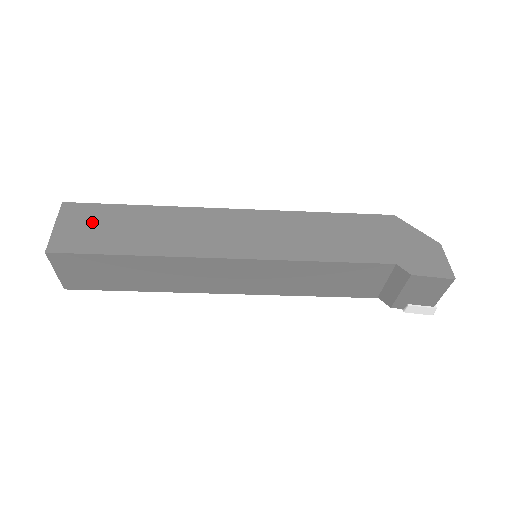
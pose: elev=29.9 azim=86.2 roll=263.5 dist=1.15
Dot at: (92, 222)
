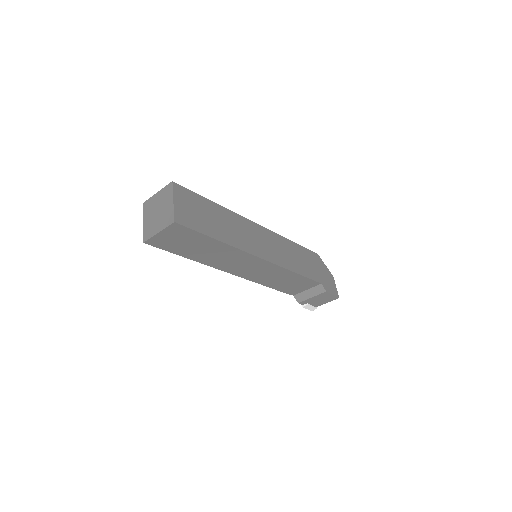
Dot at: (194, 206)
